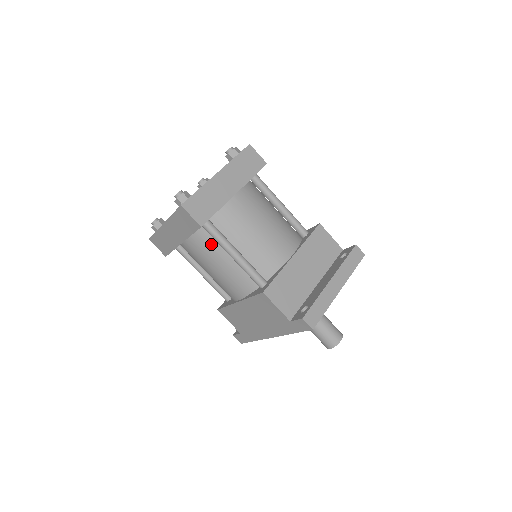
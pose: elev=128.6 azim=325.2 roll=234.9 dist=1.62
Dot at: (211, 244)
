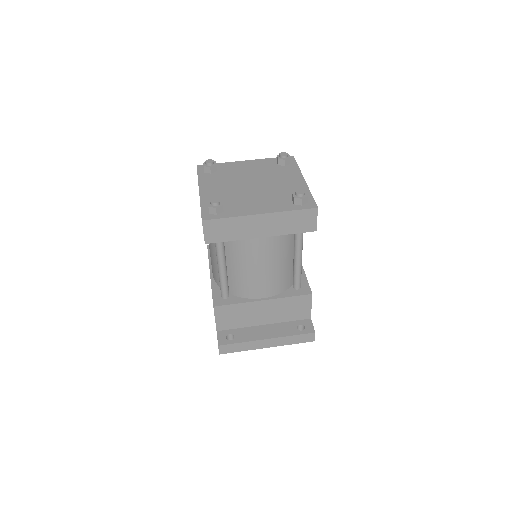
Dot at: occluded
